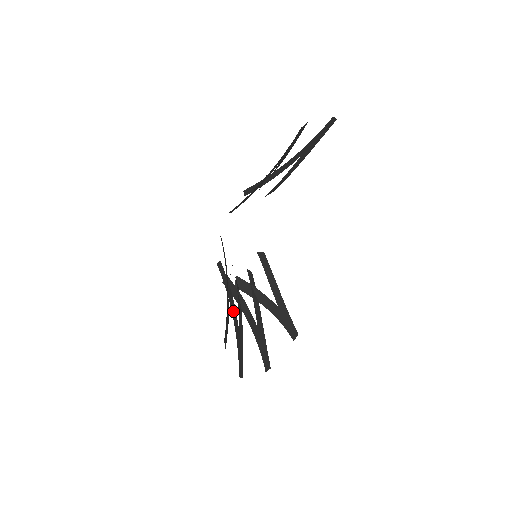
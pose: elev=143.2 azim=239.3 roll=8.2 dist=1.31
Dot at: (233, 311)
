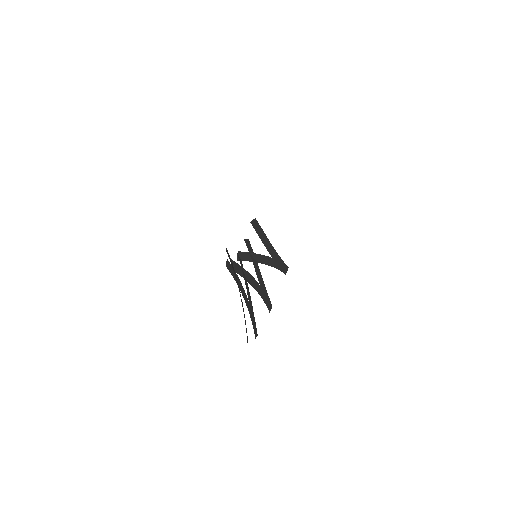
Dot at: (243, 294)
